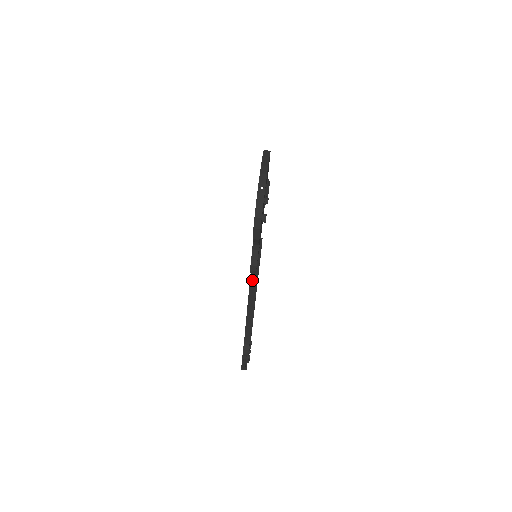
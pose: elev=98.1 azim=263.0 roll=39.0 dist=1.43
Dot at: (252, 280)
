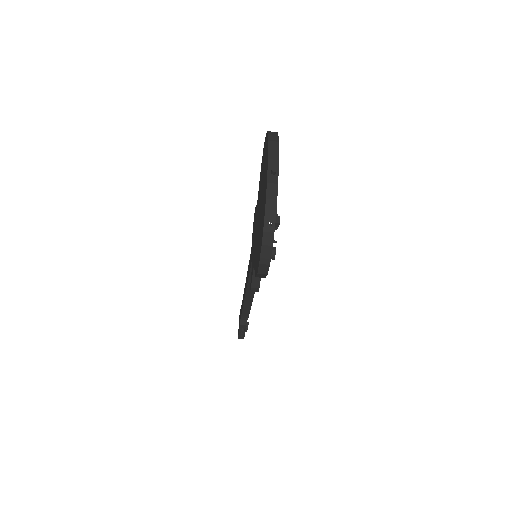
Dot at: occluded
